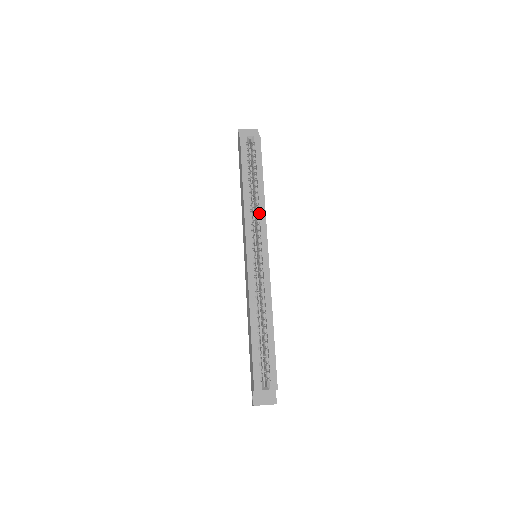
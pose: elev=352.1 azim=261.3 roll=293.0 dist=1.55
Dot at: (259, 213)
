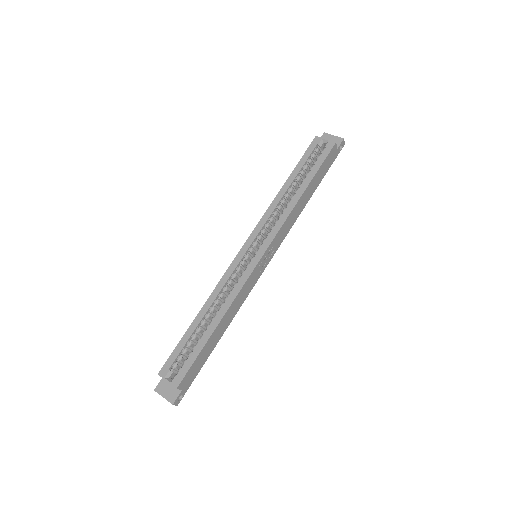
Dot at: (282, 215)
